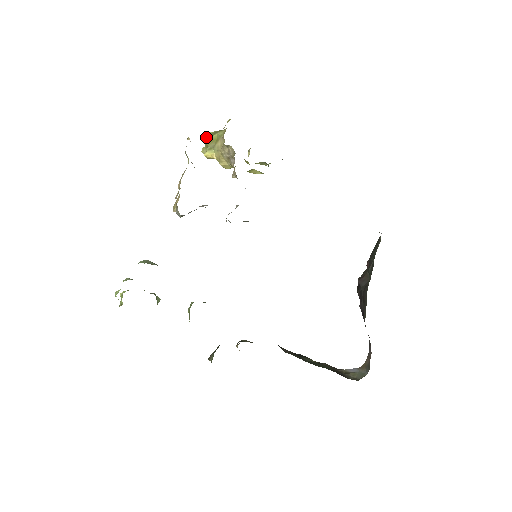
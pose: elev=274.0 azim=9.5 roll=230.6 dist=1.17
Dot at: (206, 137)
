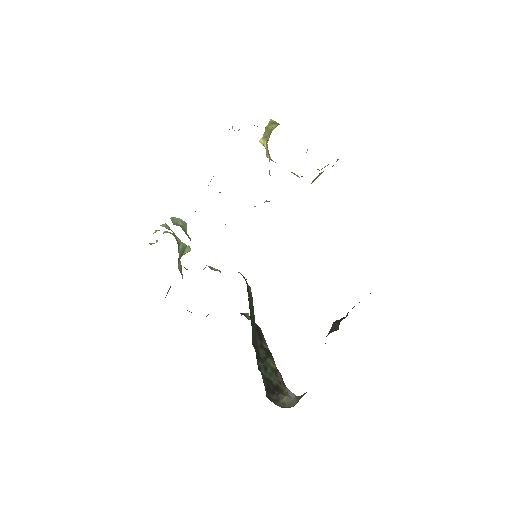
Dot at: (268, 123)
